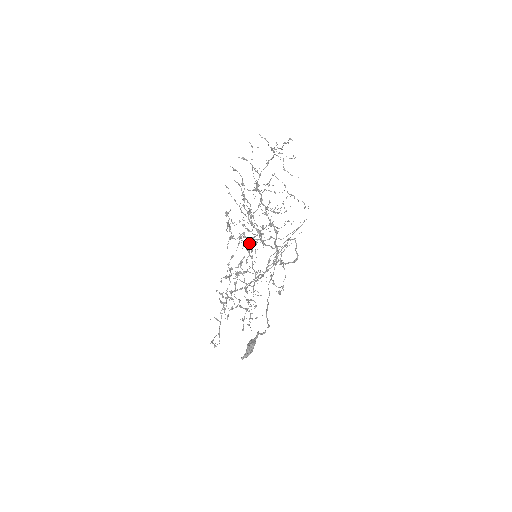
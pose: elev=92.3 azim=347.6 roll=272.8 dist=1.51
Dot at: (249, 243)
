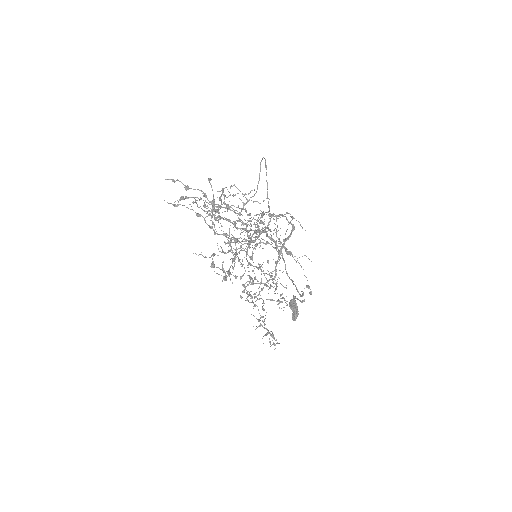
Dot at: occluded
